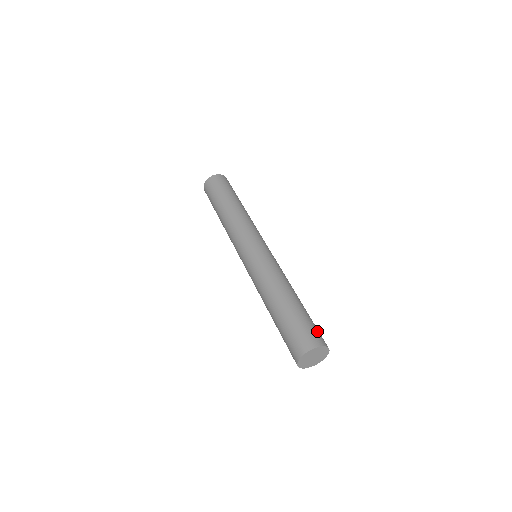
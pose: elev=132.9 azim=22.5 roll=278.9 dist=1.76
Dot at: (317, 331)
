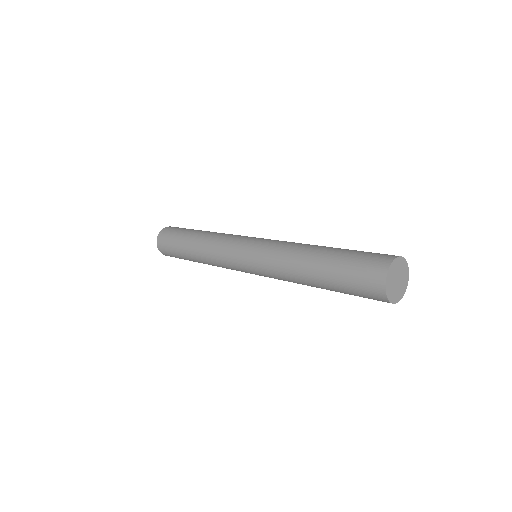
Dot at: occluded
